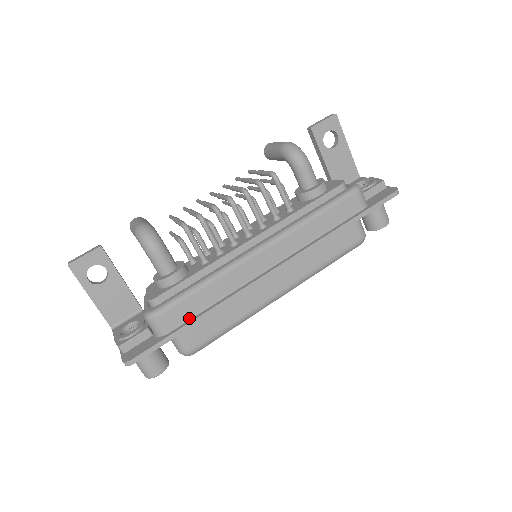
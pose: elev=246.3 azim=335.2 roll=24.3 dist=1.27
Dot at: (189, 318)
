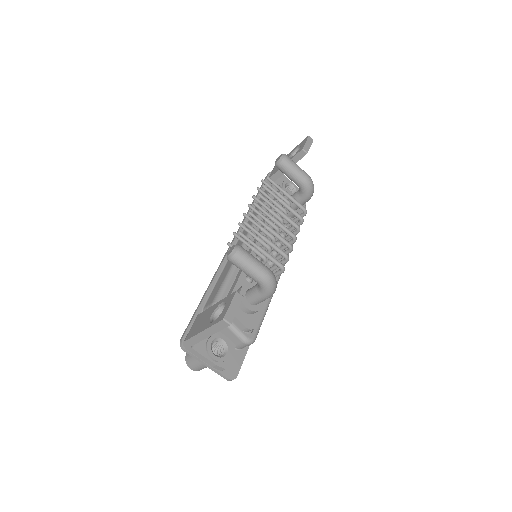
Dot at: occluded
